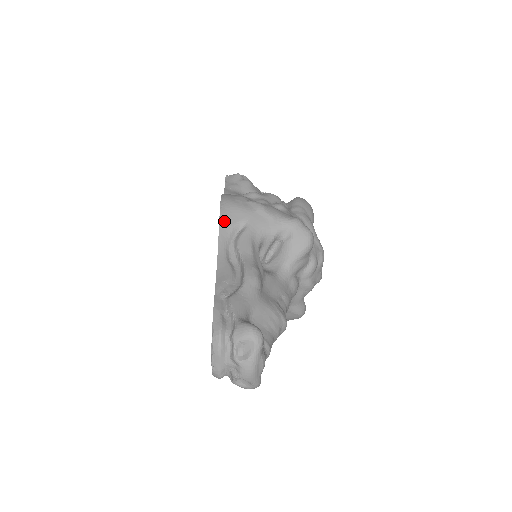
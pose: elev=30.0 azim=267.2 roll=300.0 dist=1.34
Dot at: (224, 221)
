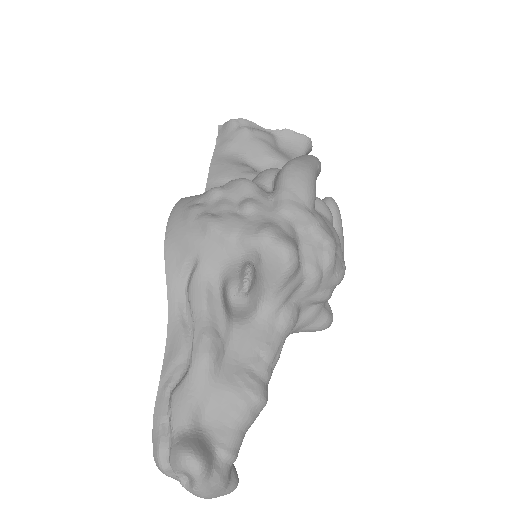
Dot at: (170, 261)
